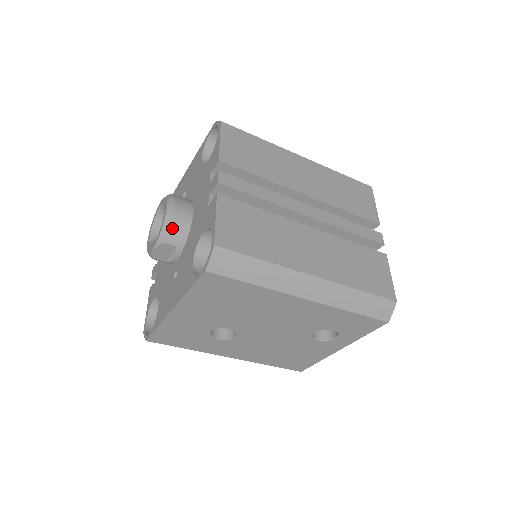
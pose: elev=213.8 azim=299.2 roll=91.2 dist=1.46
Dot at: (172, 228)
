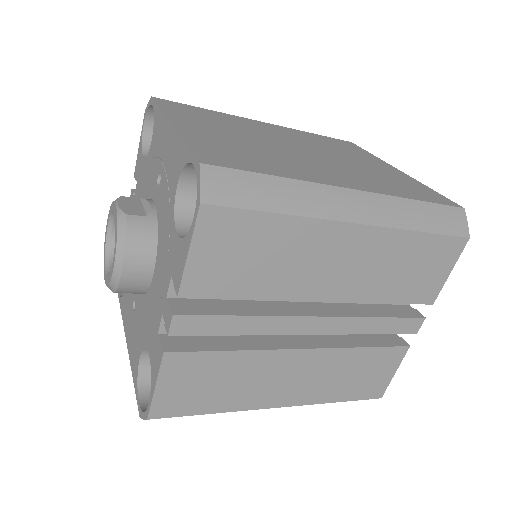
Dot at: (122, 290)
